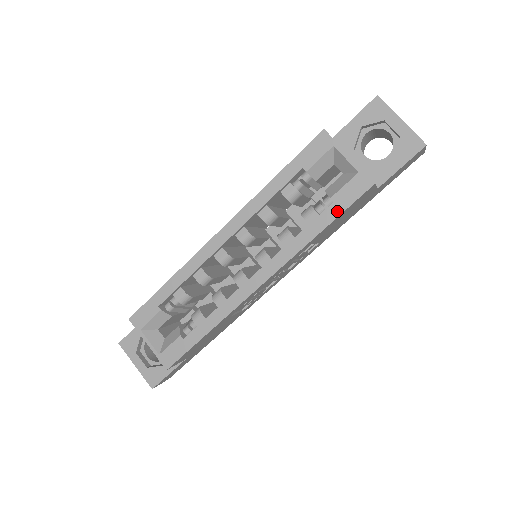
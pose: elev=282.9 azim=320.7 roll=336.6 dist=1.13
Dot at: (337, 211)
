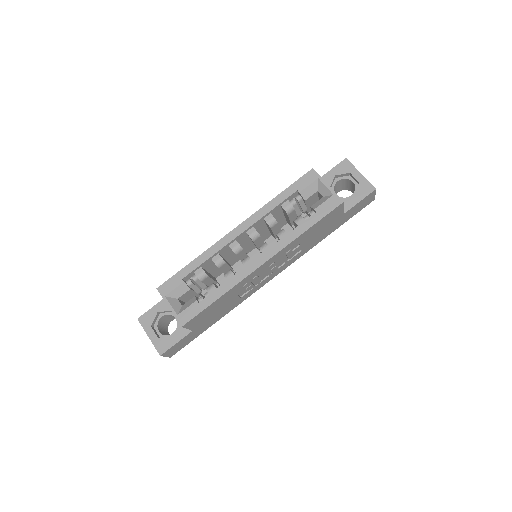
Dot at: (318, 217)
